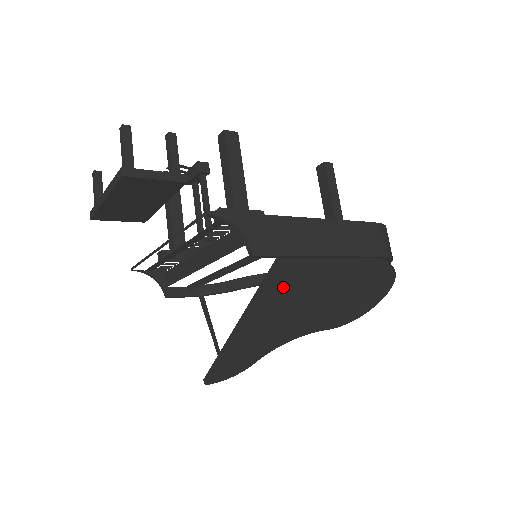
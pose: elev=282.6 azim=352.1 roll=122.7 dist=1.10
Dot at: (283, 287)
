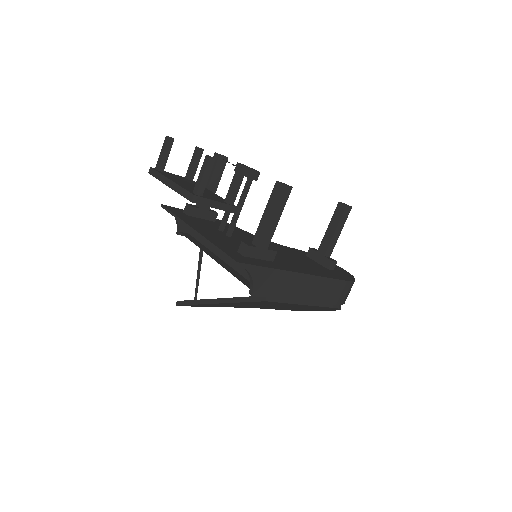
Dot at: (261, 303)
